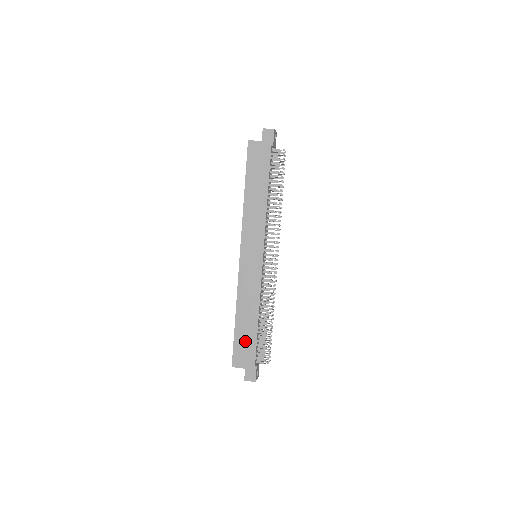
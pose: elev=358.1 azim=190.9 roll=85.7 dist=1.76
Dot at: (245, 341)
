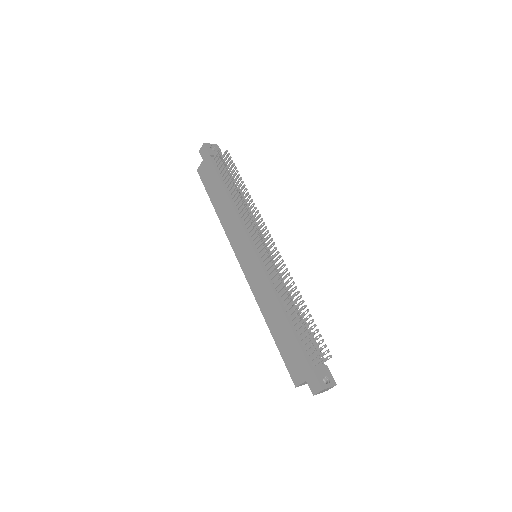
Dot at: (289, 348)
